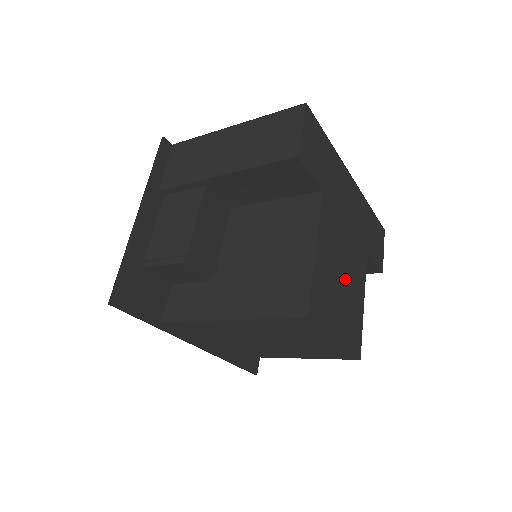
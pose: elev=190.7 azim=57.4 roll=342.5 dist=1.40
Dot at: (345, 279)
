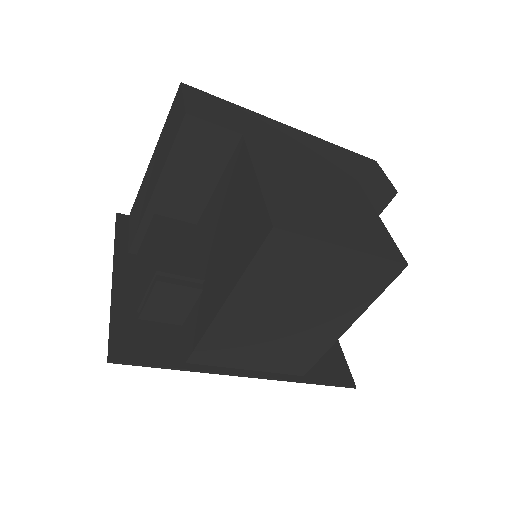
Dot at: (327, 197)
